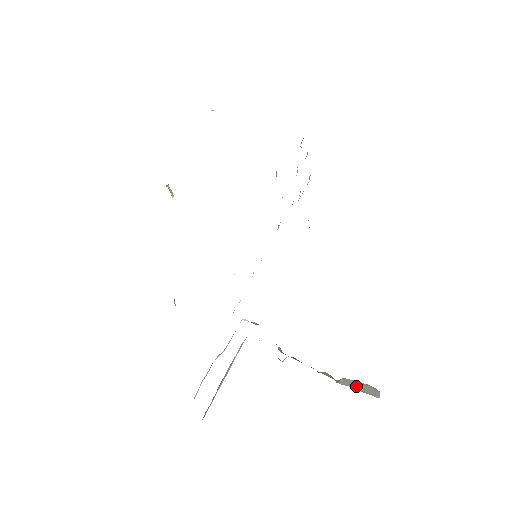
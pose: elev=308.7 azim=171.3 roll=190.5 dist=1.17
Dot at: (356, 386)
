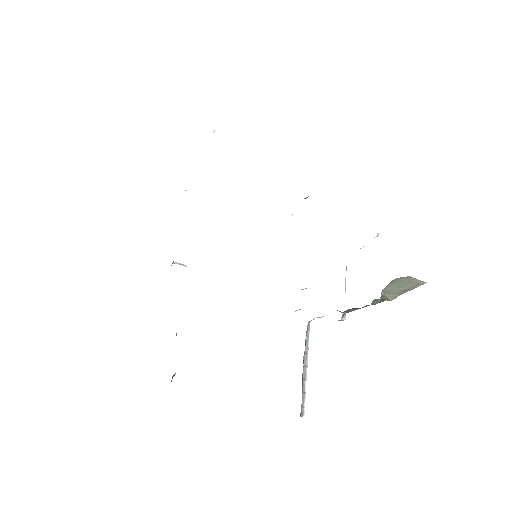
Dot at: (398, 290)
